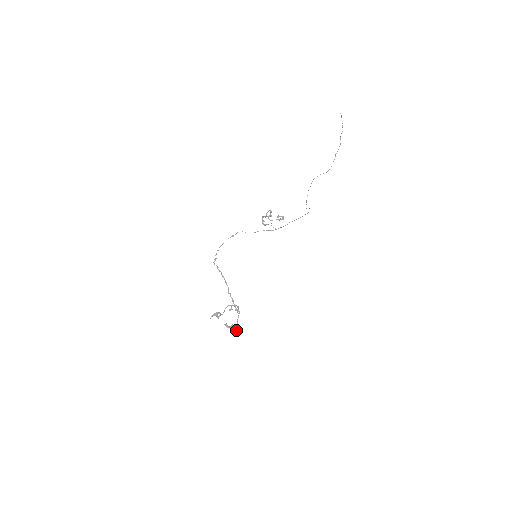
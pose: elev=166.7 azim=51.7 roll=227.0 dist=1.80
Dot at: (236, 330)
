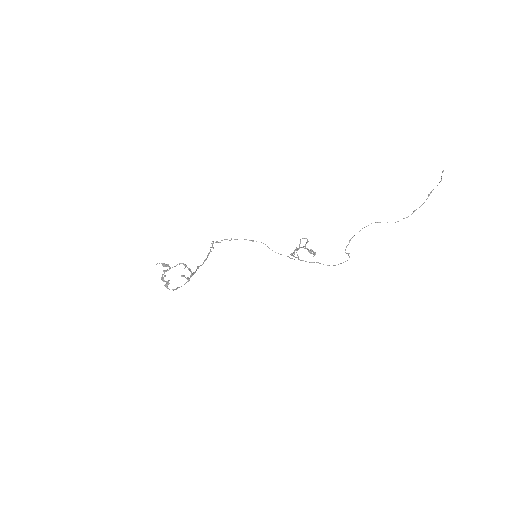
Dot at: (166, 283)
